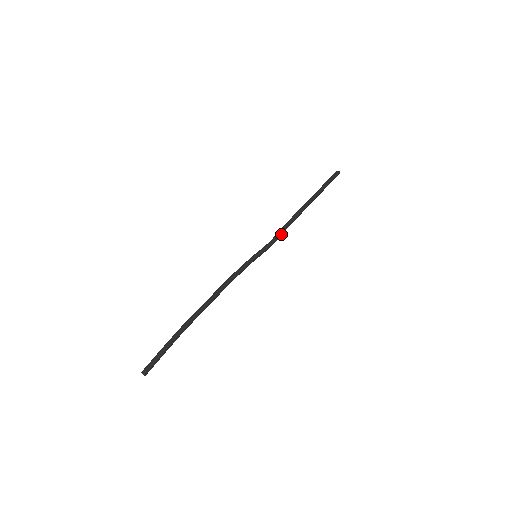
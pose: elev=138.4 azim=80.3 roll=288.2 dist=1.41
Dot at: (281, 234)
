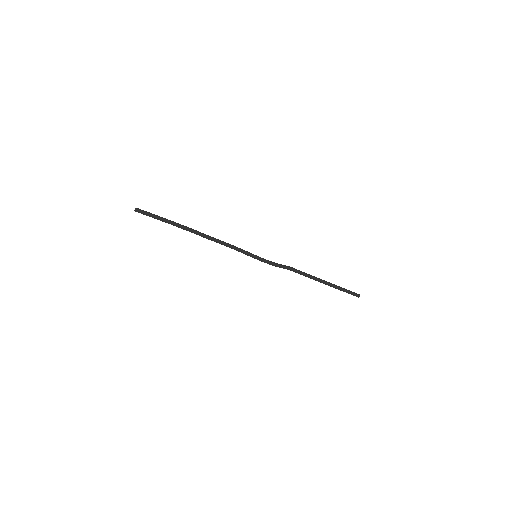
Dot at: (283, 267)
